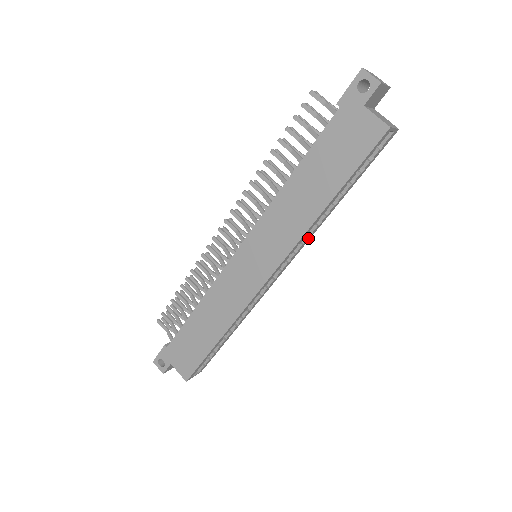
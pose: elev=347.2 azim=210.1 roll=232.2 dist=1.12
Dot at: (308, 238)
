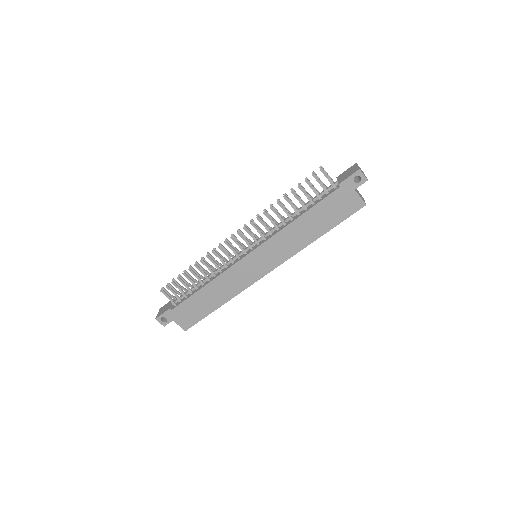
Dot at: occluded
